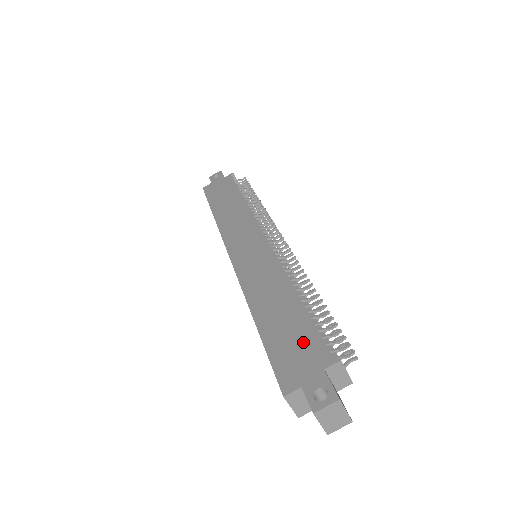
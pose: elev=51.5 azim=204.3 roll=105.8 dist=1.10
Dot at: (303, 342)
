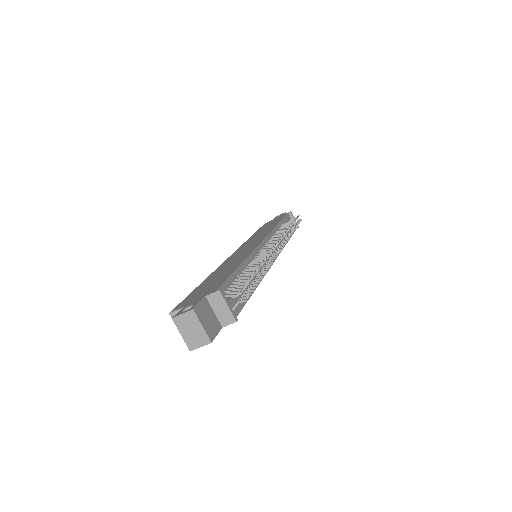
Dot at: (213, 285)
